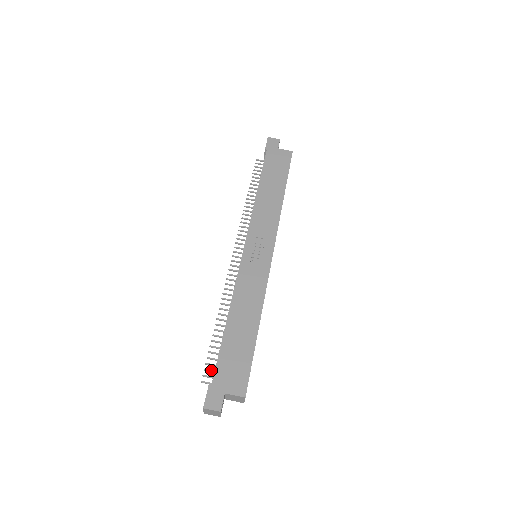
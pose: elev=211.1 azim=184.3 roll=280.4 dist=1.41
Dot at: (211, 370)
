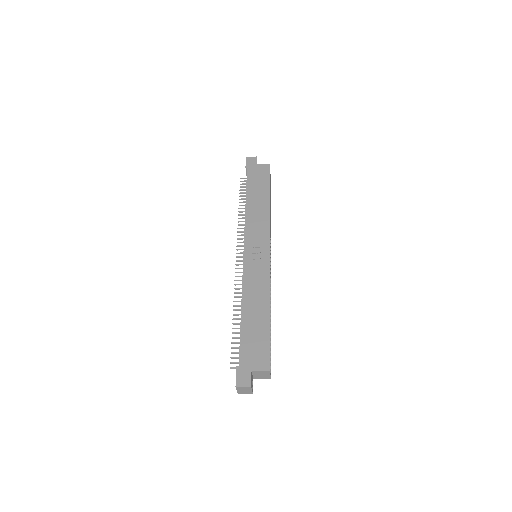
Dot at: (237, 357)
